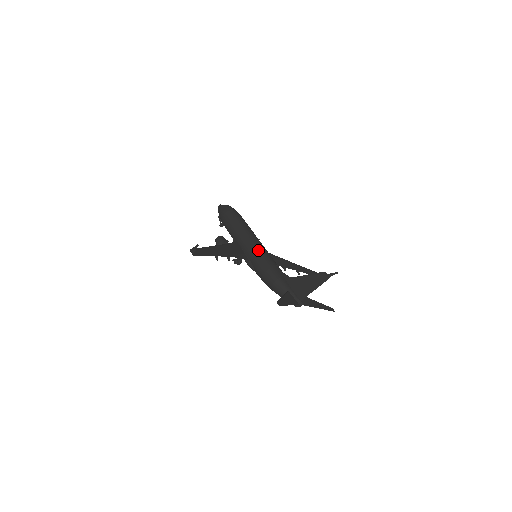
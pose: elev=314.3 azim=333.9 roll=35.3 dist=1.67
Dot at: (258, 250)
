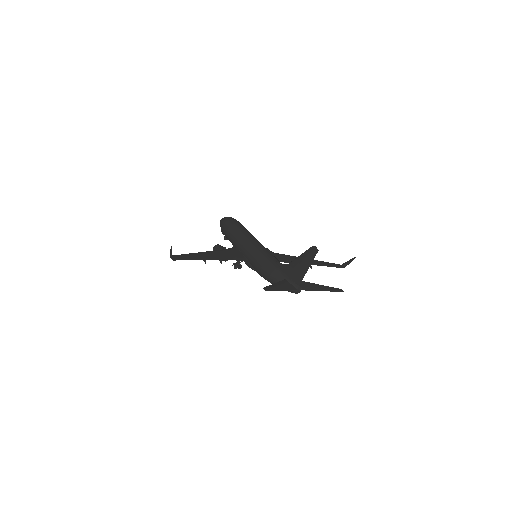
Dot at: (254, 248)
